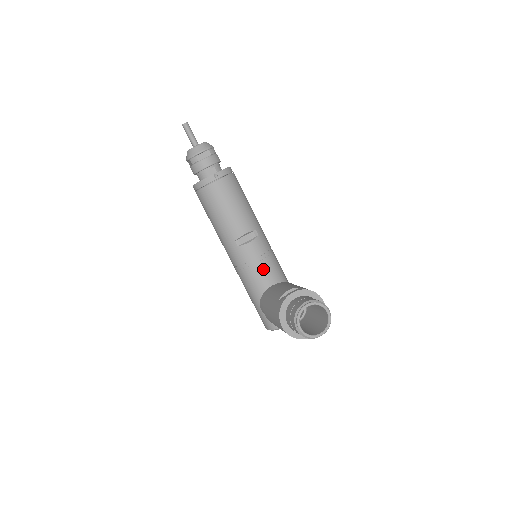
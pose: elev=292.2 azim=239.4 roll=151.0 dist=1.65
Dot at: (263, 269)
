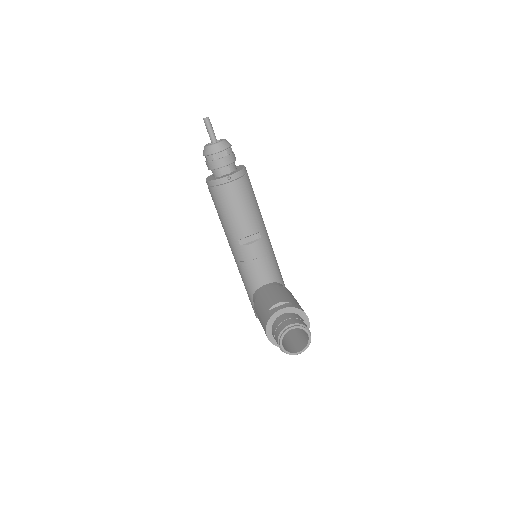
Dot at: (261, 269)
